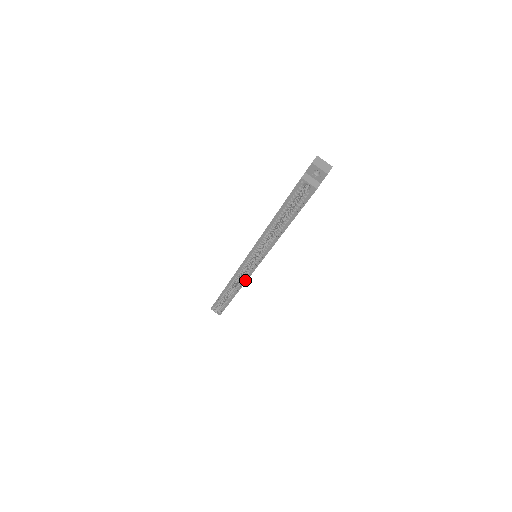
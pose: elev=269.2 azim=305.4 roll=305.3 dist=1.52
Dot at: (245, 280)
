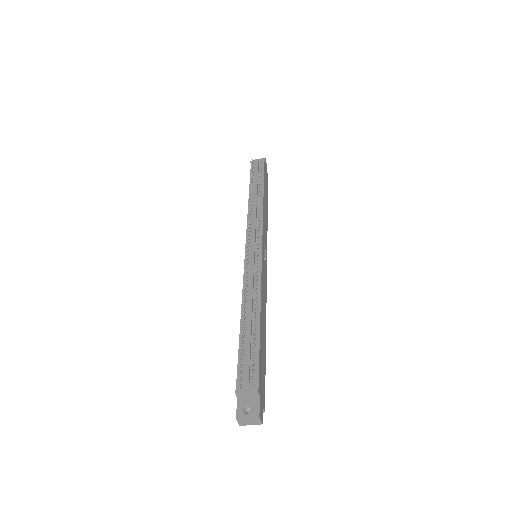
Dot at: occluded
